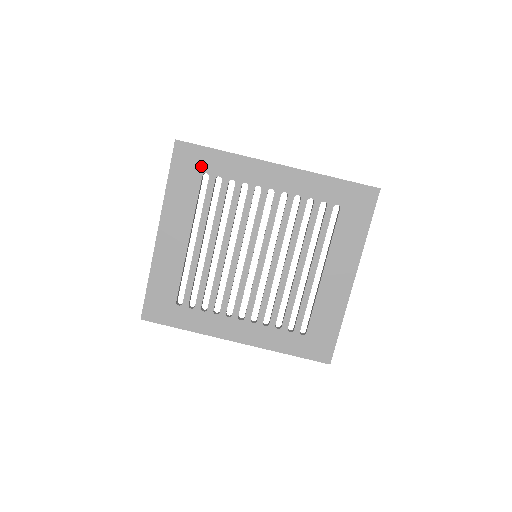
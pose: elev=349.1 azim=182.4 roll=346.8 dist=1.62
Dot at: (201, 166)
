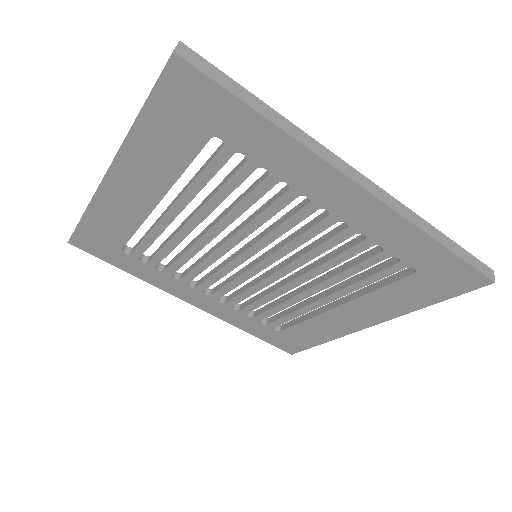
Dot at: (214, 123)
